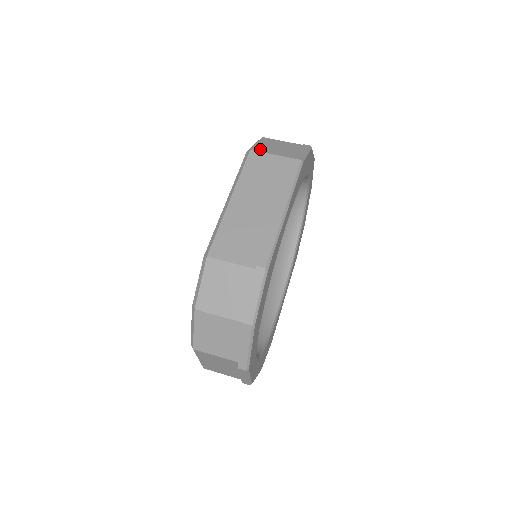
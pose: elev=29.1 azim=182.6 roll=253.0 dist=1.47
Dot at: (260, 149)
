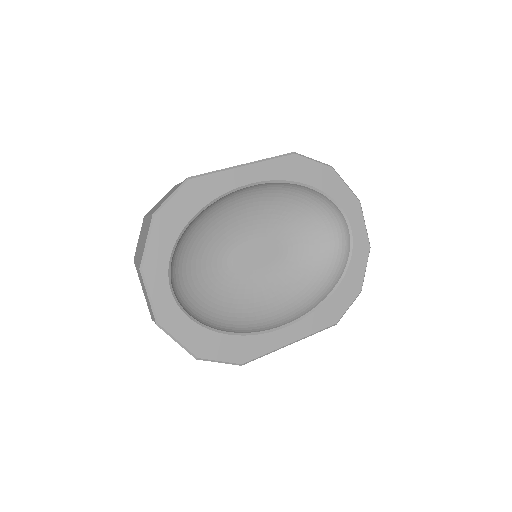
Dot at: occluded
